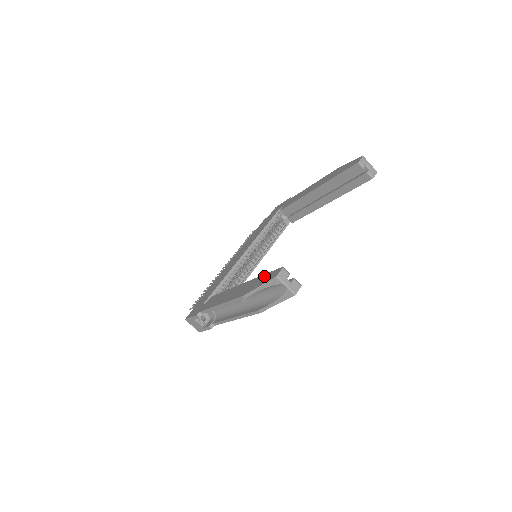
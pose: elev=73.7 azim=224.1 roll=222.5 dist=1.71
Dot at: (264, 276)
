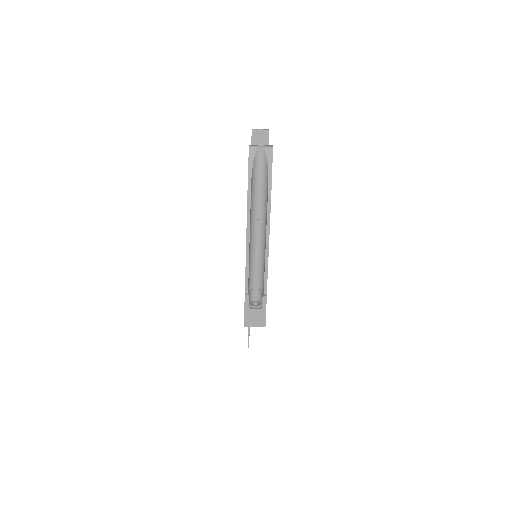
Dot at: occluded
